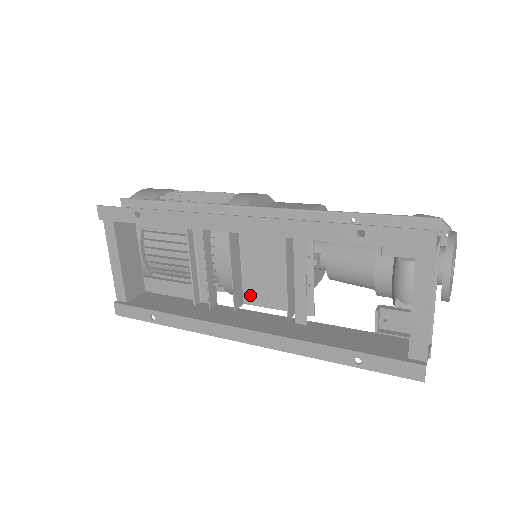
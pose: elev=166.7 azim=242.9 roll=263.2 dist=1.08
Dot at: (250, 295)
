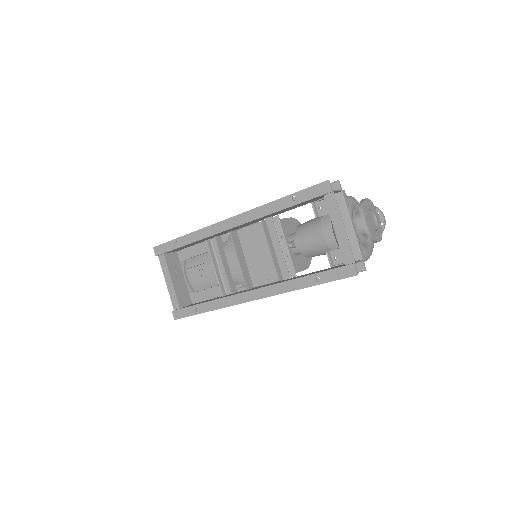
Dot at: (256, 279)
